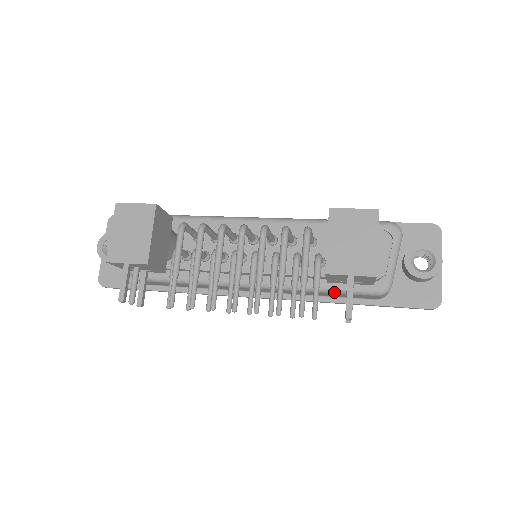
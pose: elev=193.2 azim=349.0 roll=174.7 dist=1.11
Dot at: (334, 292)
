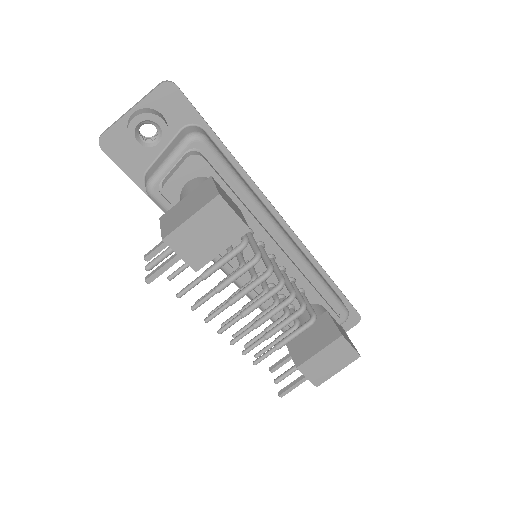
Dot at: occluded
